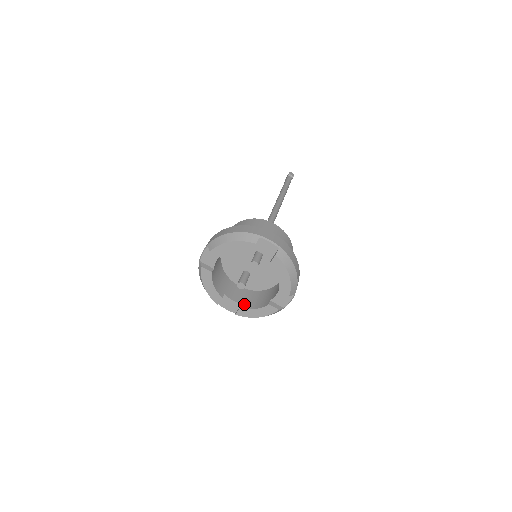
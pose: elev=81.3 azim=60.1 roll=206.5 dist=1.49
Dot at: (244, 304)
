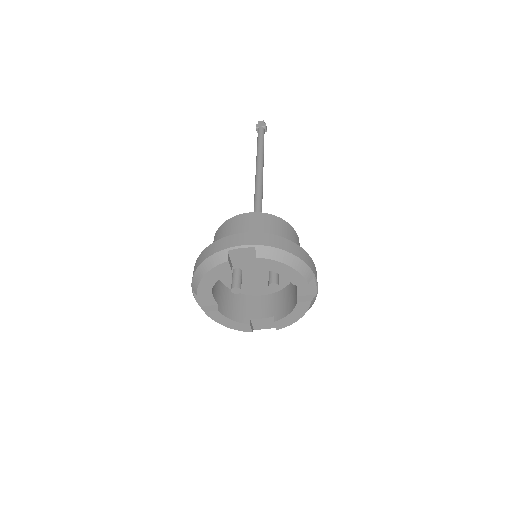
Dot at: (221, 306)
